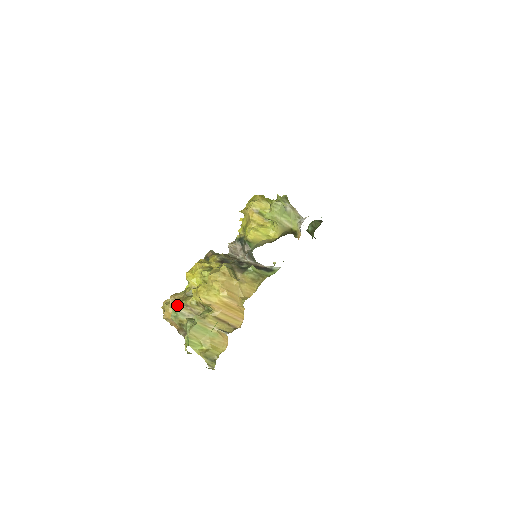
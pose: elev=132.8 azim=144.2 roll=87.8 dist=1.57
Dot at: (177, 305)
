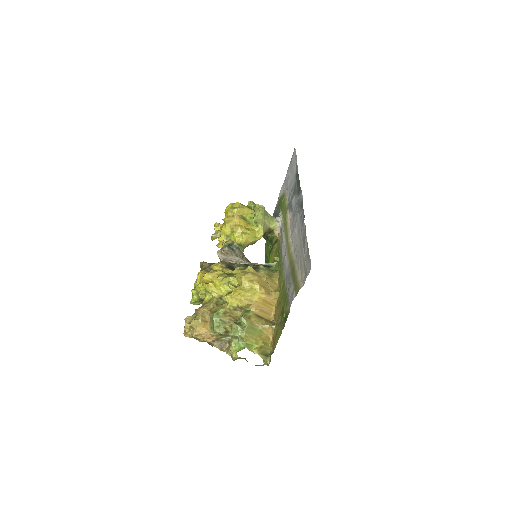
Dot at: (217, 315)
